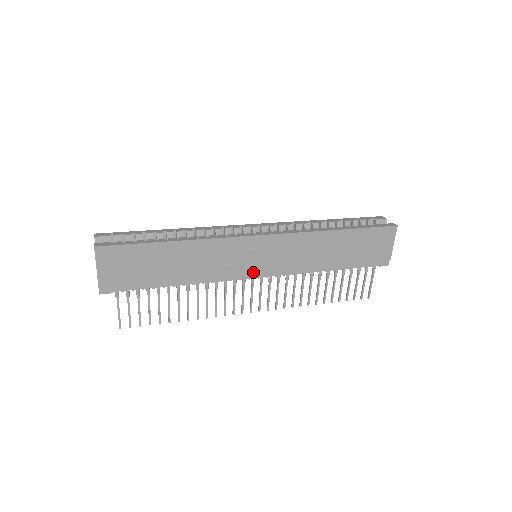
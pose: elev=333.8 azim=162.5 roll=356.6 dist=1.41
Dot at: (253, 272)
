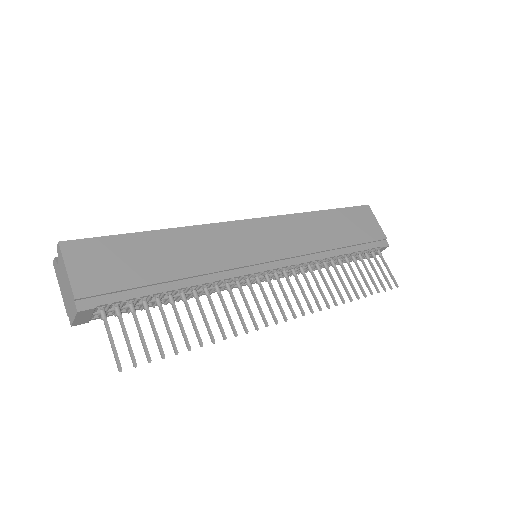
Dot at: (262, 261)
